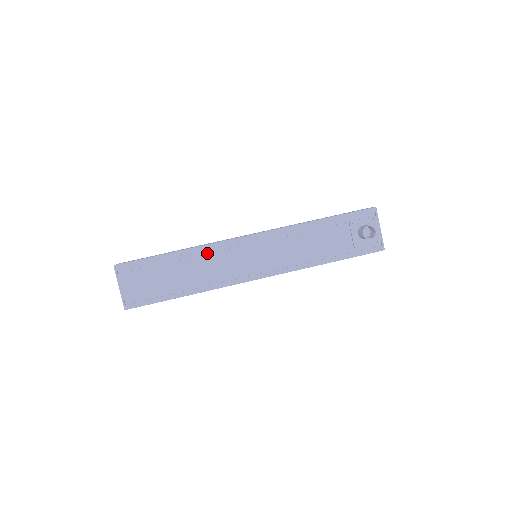
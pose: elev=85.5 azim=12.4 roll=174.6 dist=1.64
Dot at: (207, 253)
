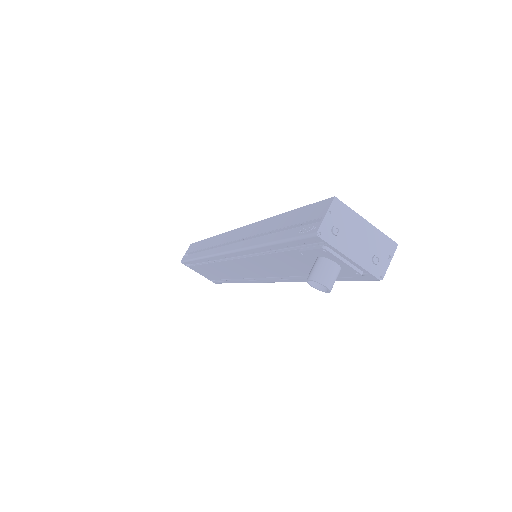
Dot at: (214, 262)
